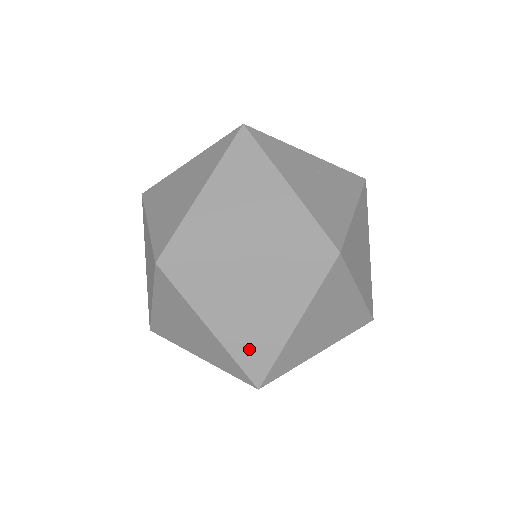
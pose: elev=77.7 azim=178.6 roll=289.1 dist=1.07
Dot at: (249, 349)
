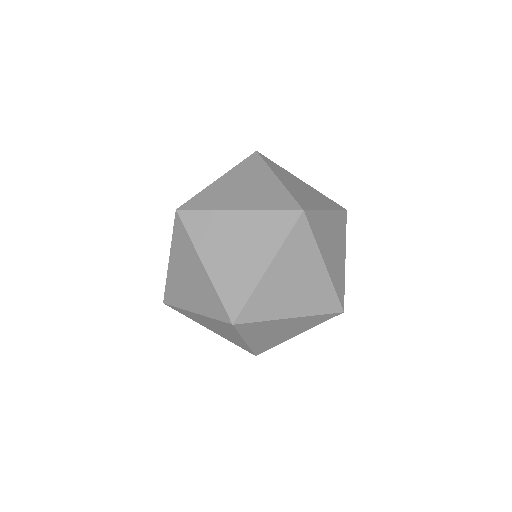
Dot at: (174, 288)
